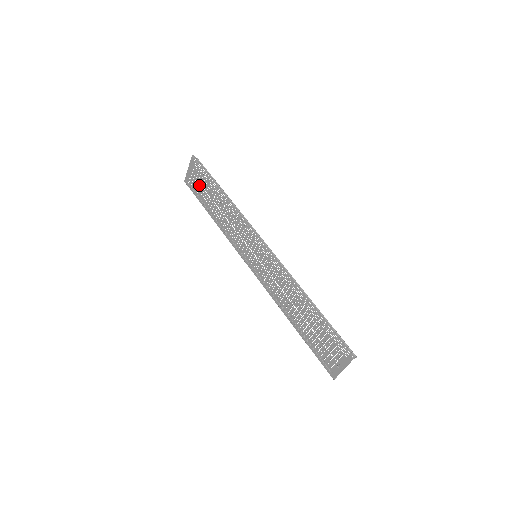
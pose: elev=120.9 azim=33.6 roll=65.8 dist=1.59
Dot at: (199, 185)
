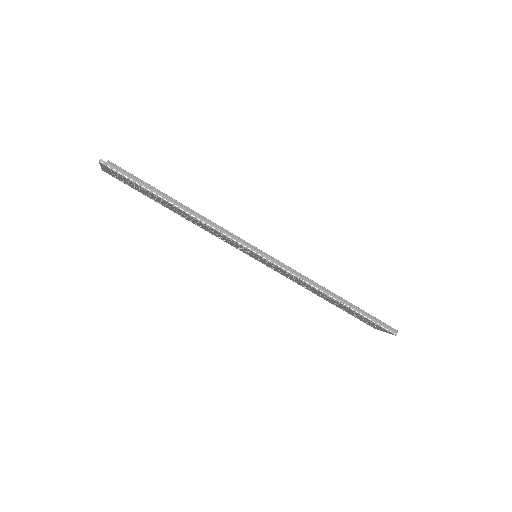
Dot at: (133, 186)
